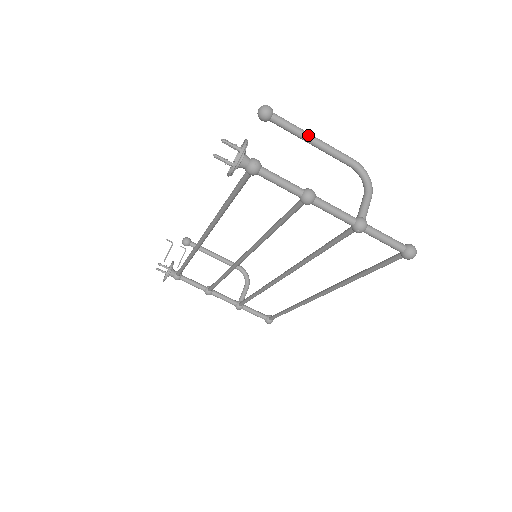
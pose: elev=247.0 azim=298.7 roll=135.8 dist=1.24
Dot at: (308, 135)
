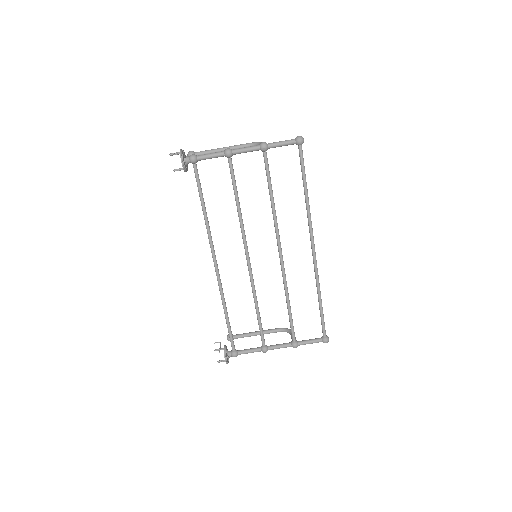
Dot at: (217, 149)
